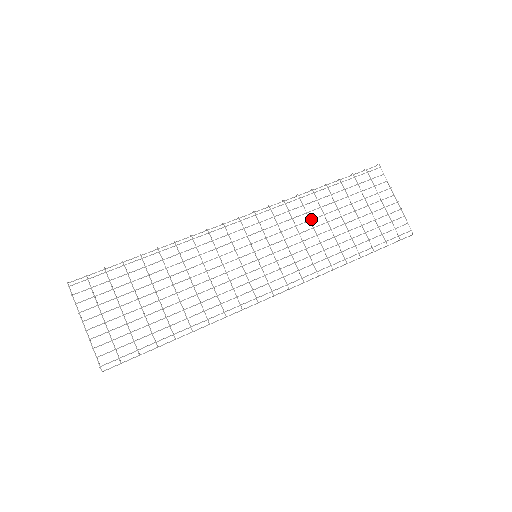
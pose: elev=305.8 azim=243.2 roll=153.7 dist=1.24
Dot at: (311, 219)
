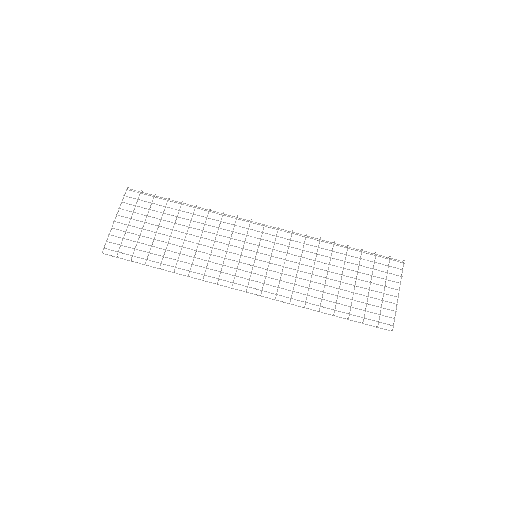
Dot at: occluded
